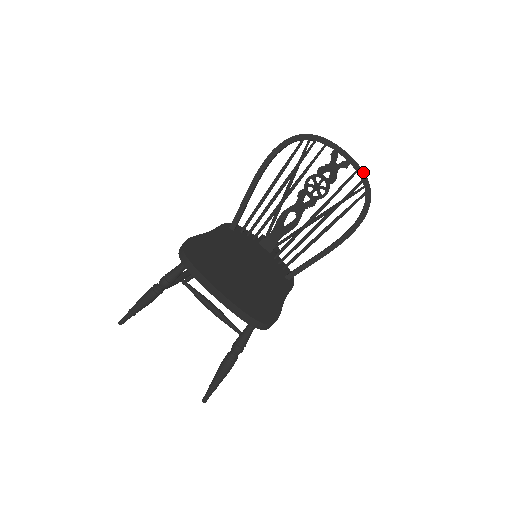
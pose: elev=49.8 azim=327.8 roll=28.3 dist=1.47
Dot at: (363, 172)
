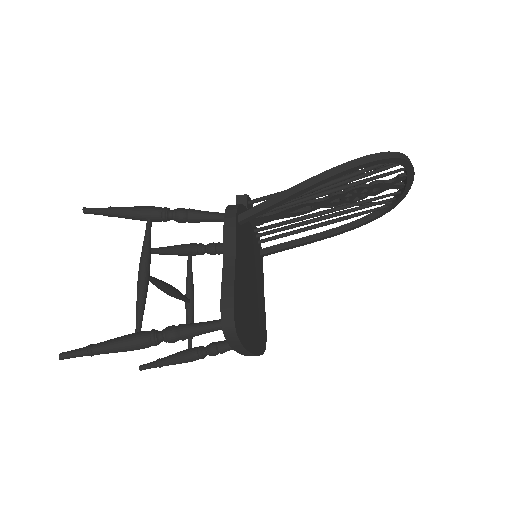
Dot at: (405, 196)
